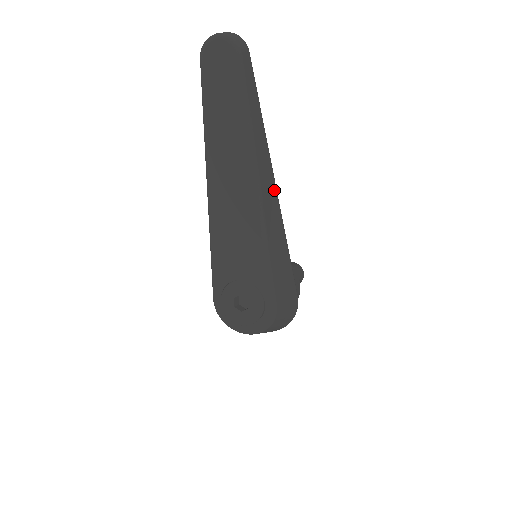
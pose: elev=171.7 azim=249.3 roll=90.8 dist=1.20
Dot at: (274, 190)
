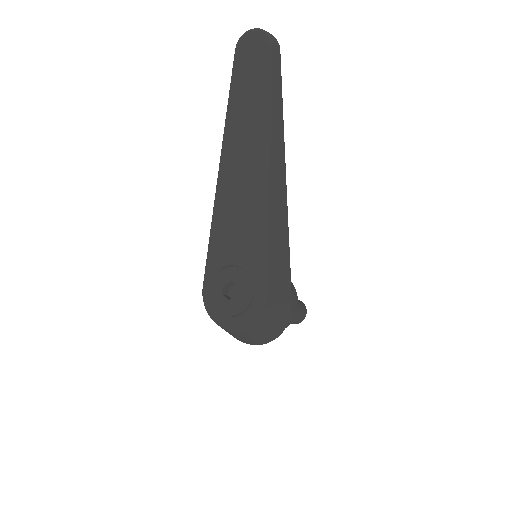
Dot at: (283, 181)
